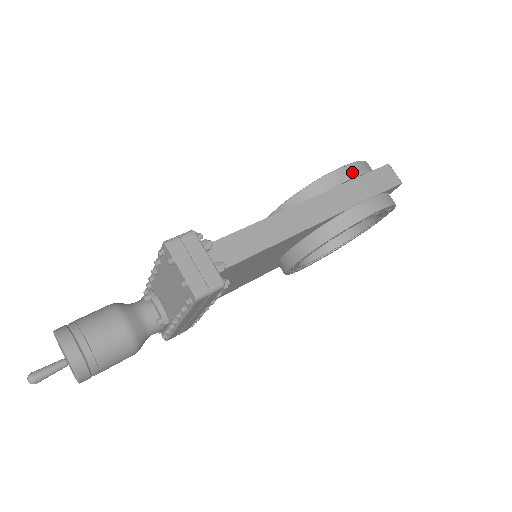
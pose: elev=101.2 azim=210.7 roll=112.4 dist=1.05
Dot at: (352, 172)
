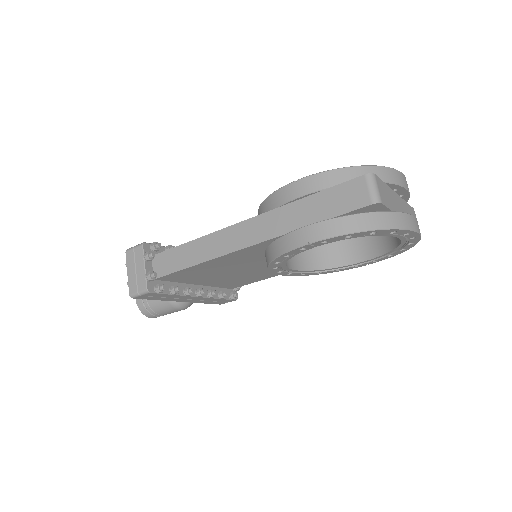
Dot at: (302, 189)
